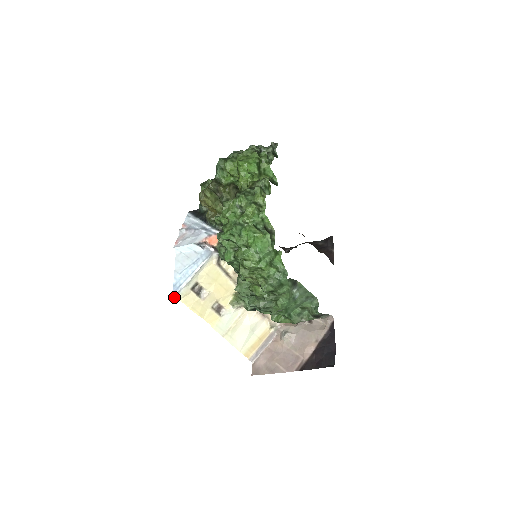
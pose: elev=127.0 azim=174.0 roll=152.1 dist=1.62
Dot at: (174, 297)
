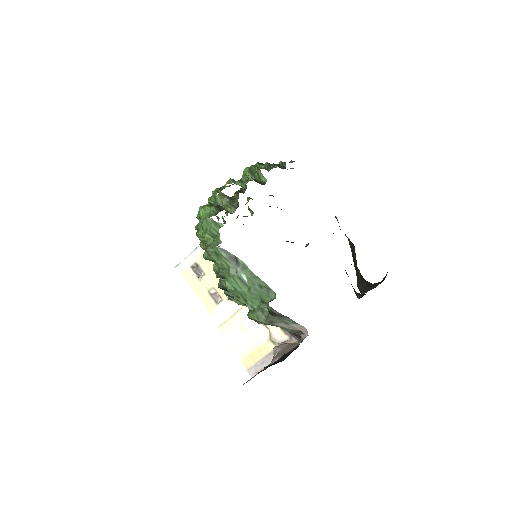
Dot at: (176, 268)
